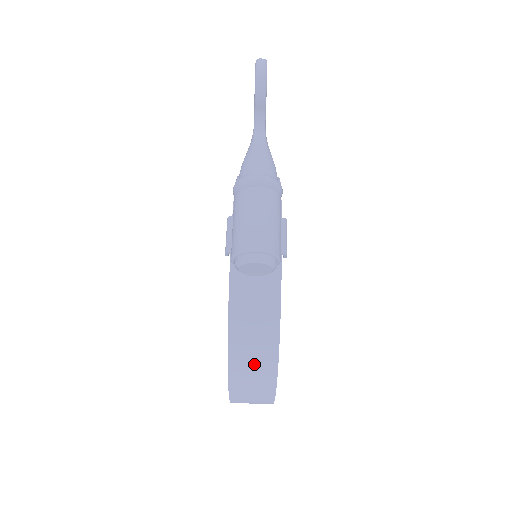
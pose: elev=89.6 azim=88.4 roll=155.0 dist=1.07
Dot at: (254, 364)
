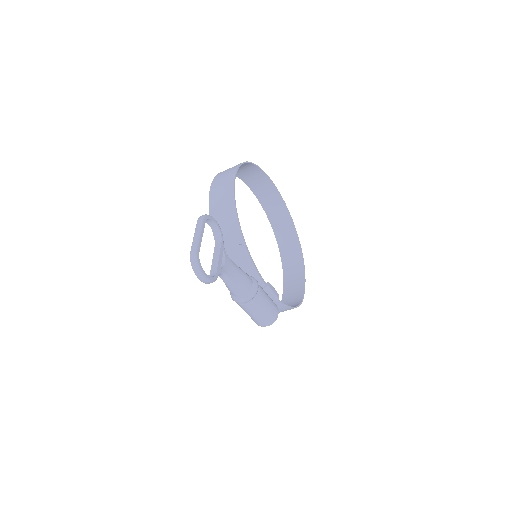
Dot at: occluded
